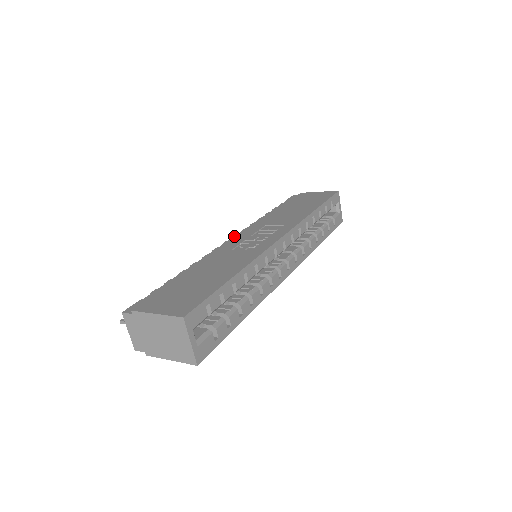
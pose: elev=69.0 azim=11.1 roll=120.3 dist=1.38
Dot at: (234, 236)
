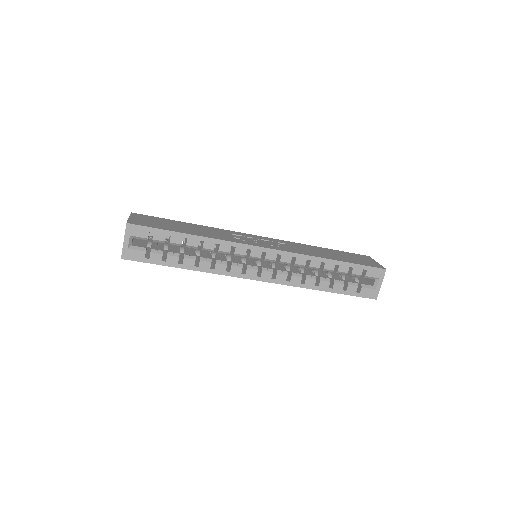
Dot at: occluded
